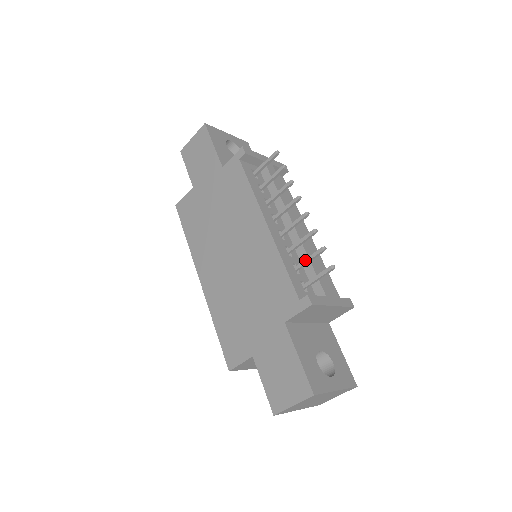
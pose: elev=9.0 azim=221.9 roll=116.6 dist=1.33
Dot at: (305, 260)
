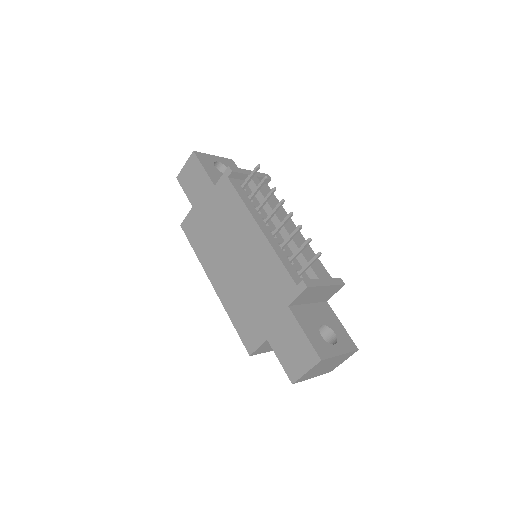
Dot at: (296, 252)
